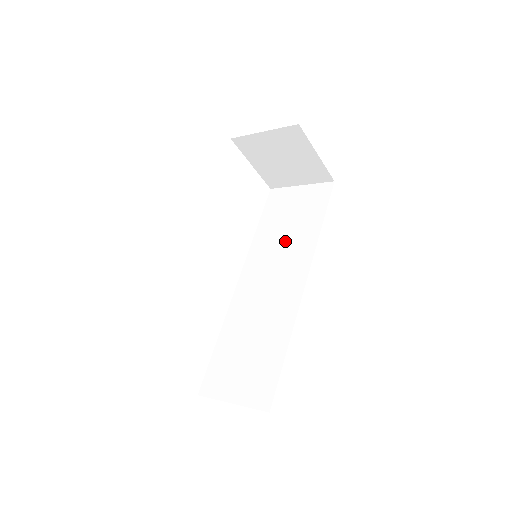
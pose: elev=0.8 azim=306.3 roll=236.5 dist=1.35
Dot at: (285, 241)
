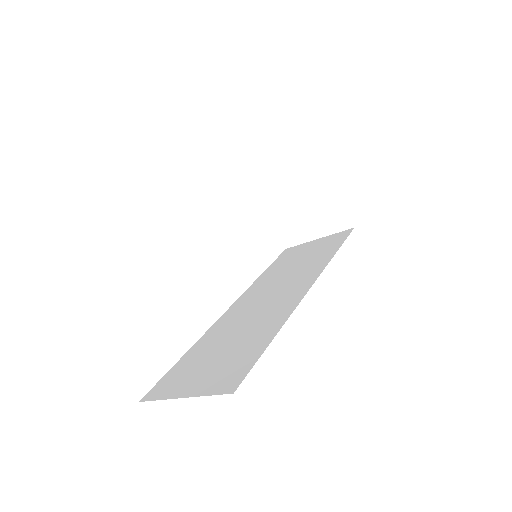
Dot at: (293, 270)
